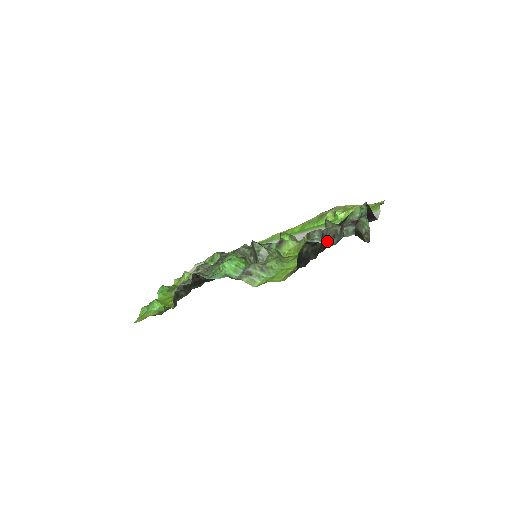
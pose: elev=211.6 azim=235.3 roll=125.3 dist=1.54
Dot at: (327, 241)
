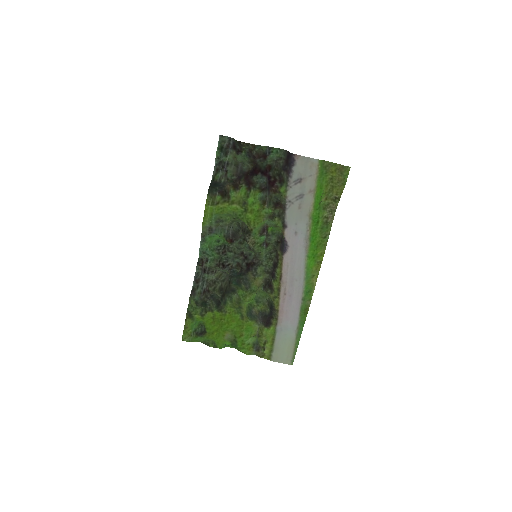
Dot at: (223, 160)
